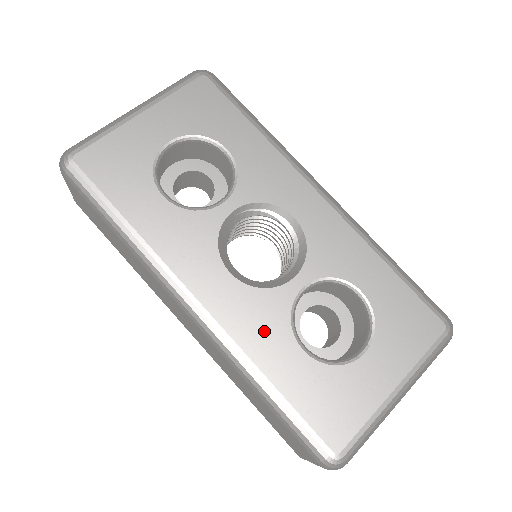
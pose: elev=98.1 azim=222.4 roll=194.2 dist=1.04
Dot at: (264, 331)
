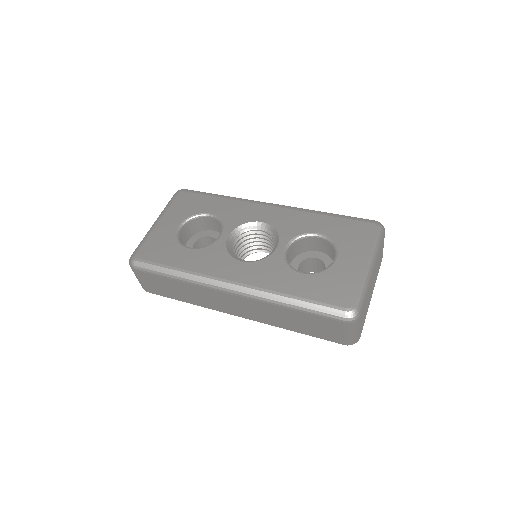
Dot at: (275, 276)
